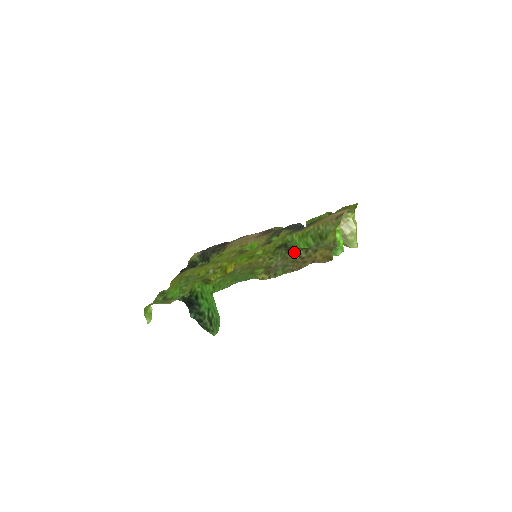
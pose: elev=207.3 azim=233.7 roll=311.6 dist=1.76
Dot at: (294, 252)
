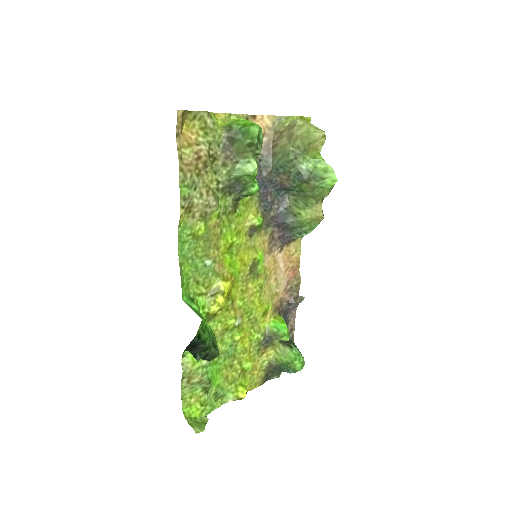
Dot at: (216, 178)
